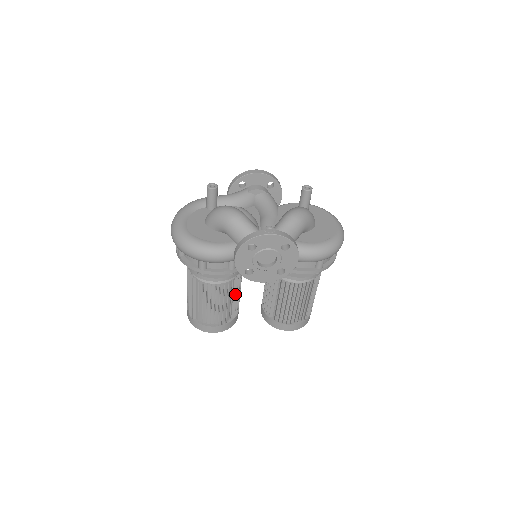
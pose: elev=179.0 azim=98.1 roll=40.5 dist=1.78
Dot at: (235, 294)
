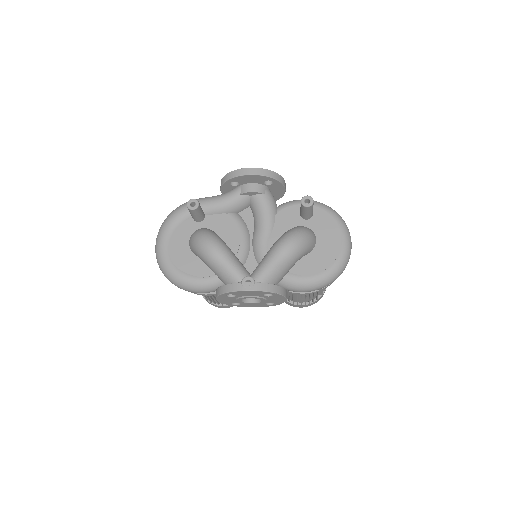
Dot at: occluded
